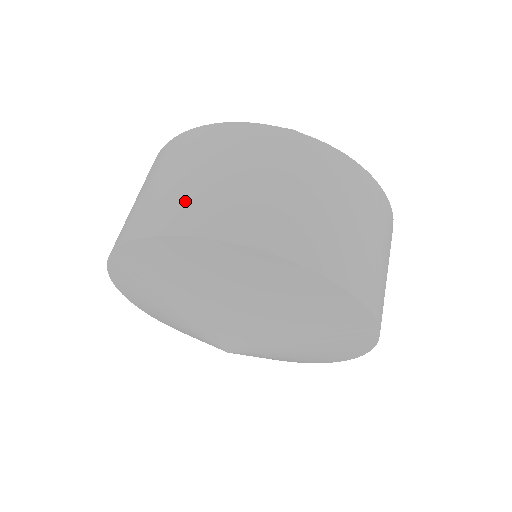
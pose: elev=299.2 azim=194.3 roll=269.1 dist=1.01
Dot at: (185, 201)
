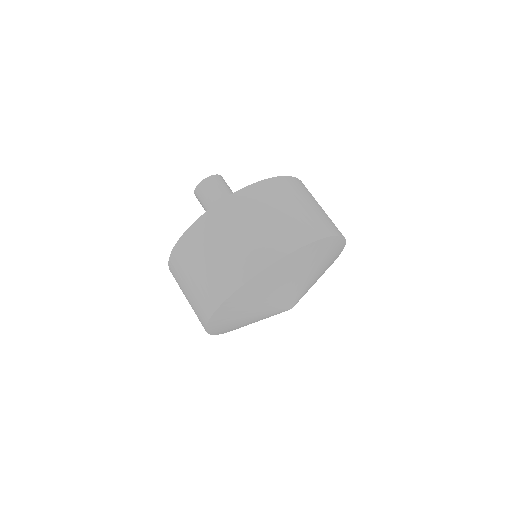
Dot at: (277, 234)
